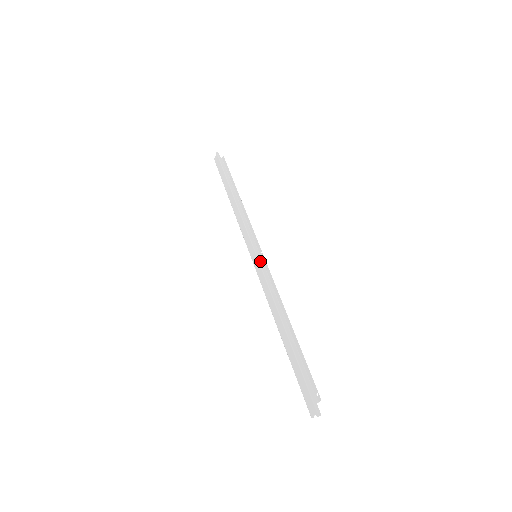
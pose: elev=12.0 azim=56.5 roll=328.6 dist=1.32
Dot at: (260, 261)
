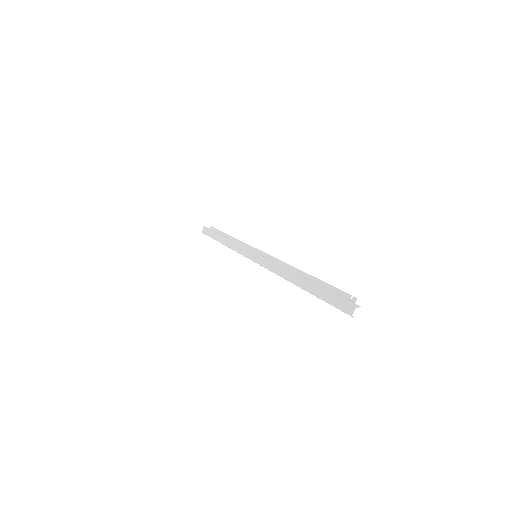
Dot at: (261, 255)
